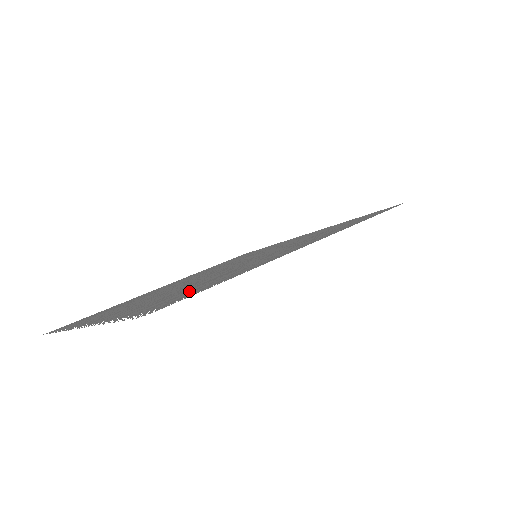
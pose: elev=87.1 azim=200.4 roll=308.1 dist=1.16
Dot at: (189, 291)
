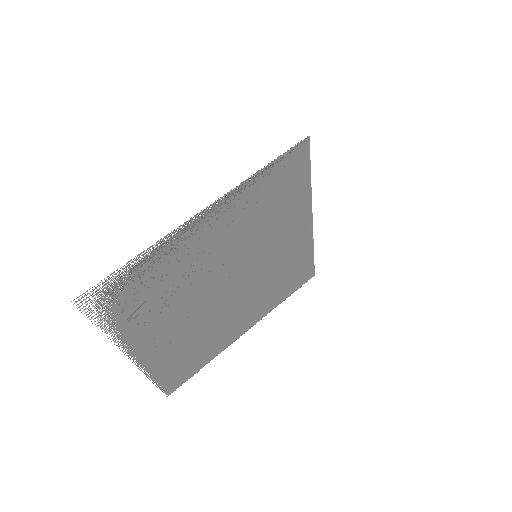
Dot at: (138, 285)
